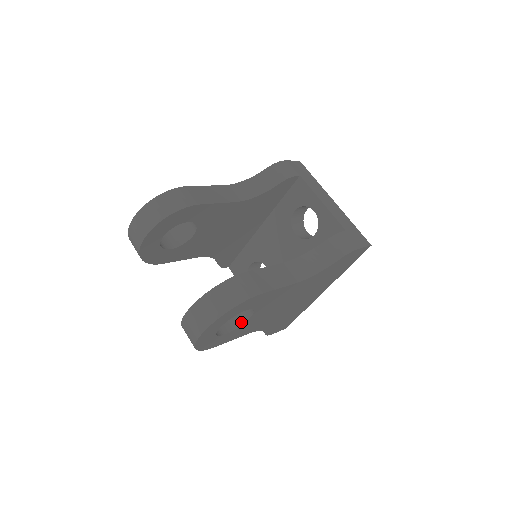
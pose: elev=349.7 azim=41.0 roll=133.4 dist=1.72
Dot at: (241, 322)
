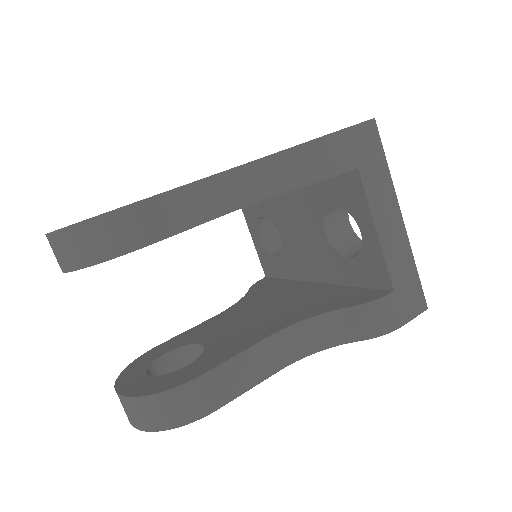
Dot at: occluded
